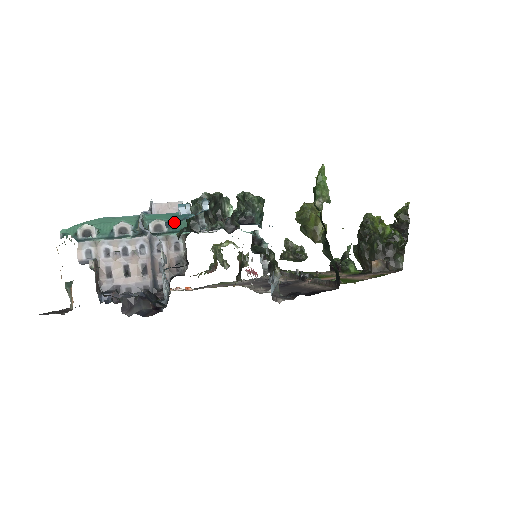
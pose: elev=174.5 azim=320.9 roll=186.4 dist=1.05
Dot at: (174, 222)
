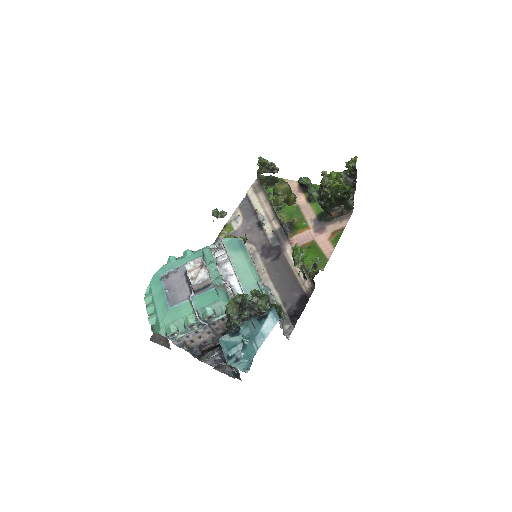
Dot at: (234, 355)
